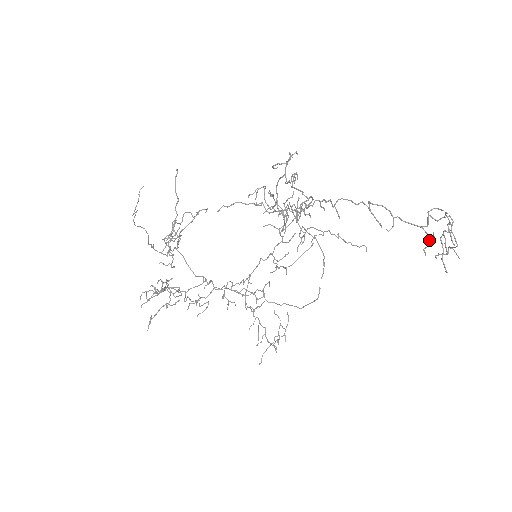
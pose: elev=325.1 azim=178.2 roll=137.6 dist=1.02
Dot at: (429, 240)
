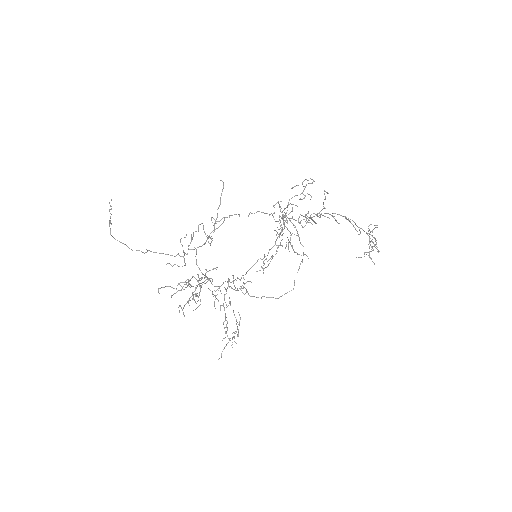
Dot at: (376, 242)
